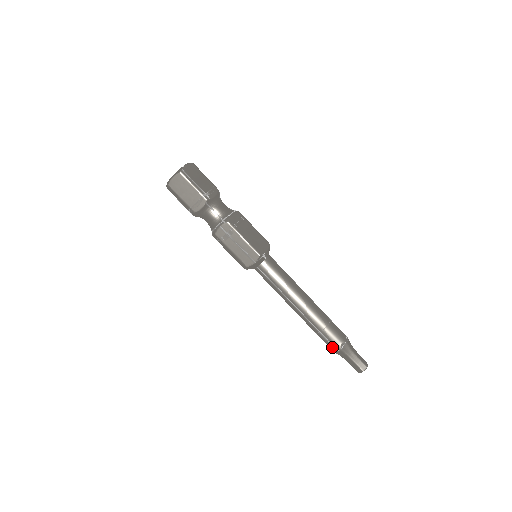
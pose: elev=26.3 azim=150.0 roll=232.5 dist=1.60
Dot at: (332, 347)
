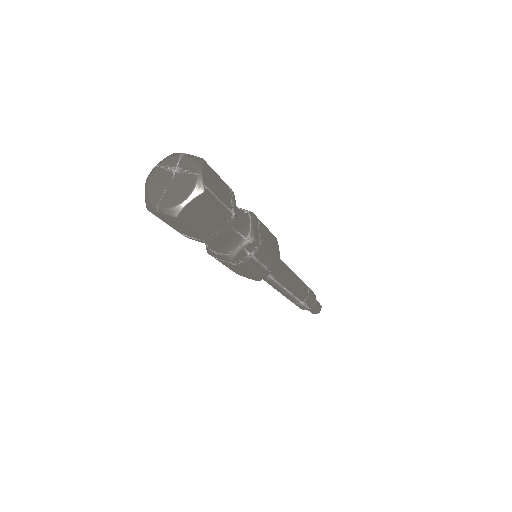
Dot at: (306, 308)
